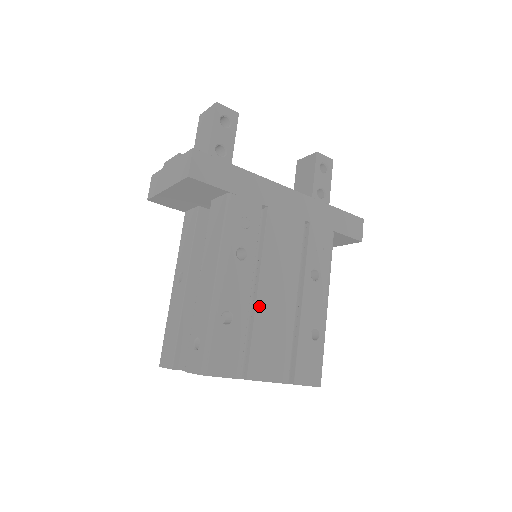
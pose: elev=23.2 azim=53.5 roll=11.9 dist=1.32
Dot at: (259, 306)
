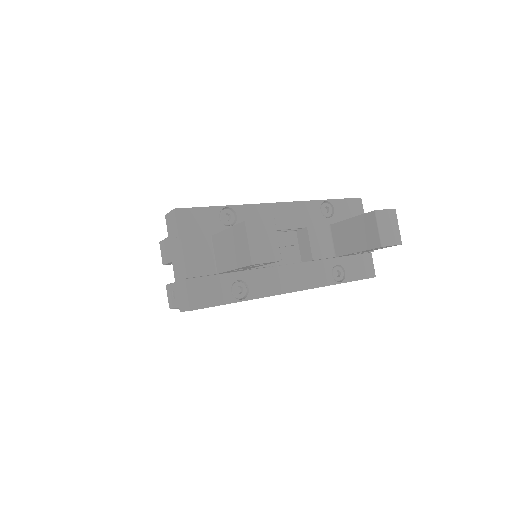
Dot at: occluded
